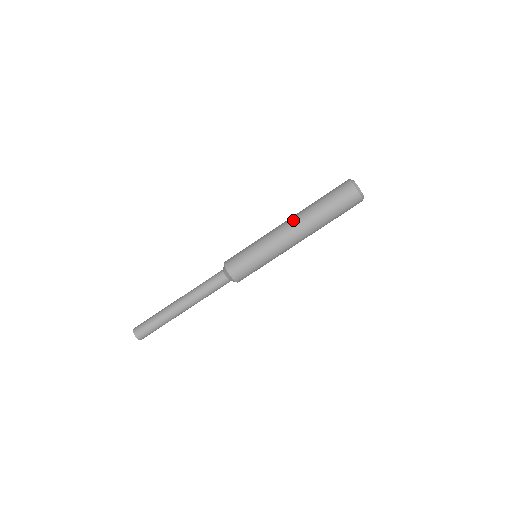
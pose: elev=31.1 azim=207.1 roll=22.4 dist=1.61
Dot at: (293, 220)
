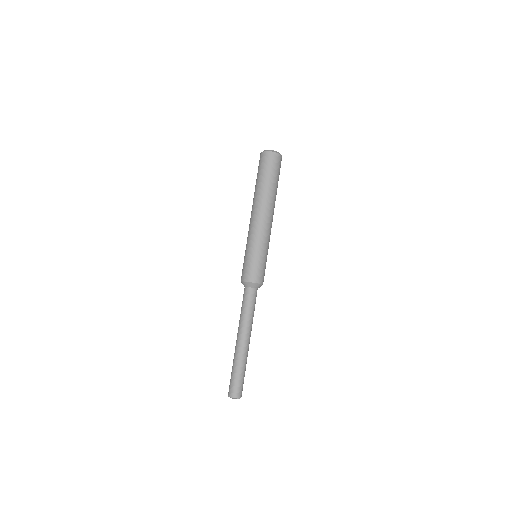
Dot at: occluded
